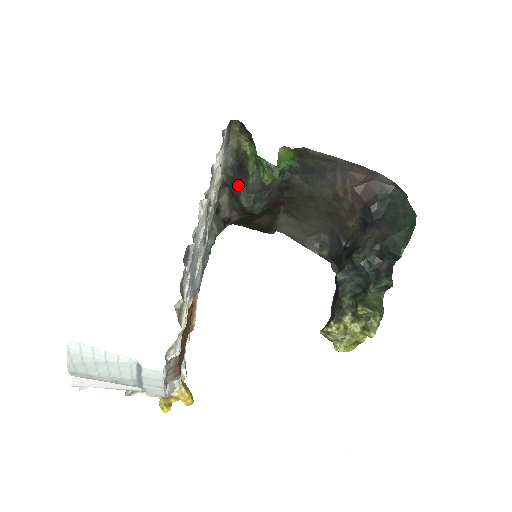
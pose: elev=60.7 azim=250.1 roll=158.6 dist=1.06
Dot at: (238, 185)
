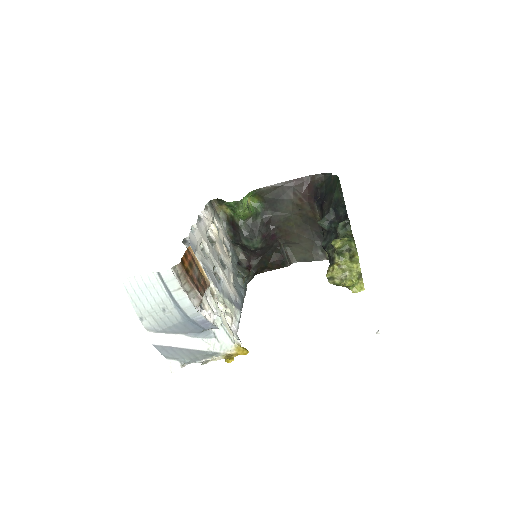
Dot at: (238, 236)
